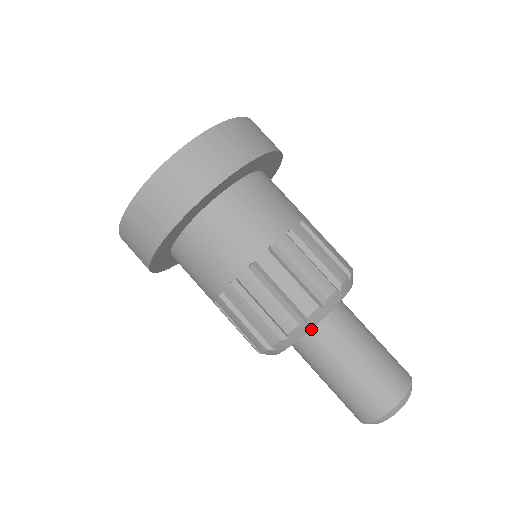
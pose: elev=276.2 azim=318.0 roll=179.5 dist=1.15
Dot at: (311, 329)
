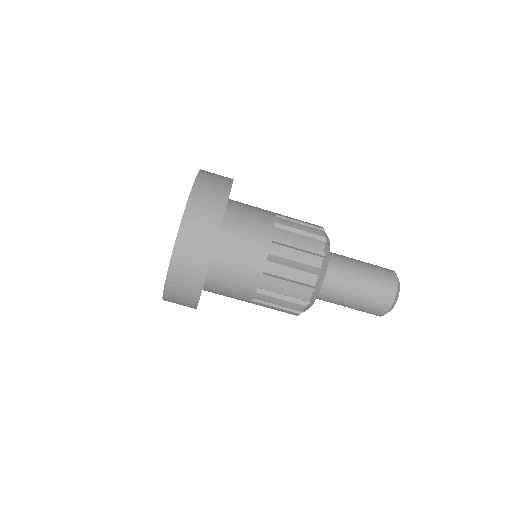
Dot at: occluded
